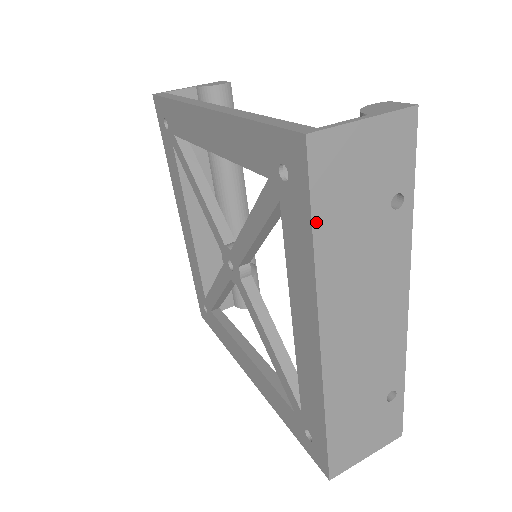
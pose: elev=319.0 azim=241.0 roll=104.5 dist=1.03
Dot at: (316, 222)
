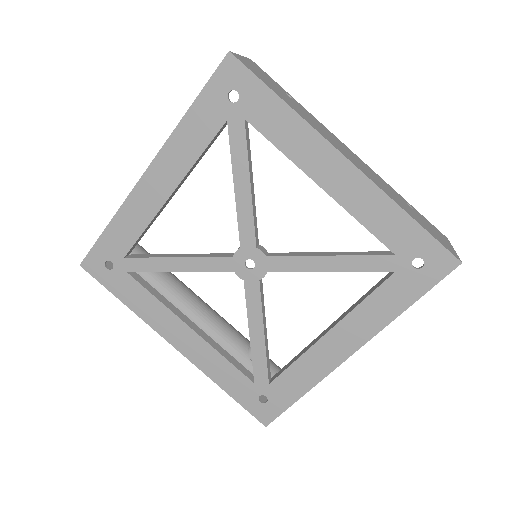
Dot at: (273, 90)
